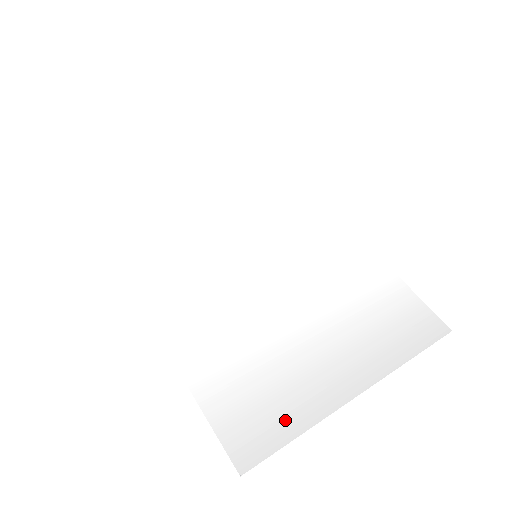
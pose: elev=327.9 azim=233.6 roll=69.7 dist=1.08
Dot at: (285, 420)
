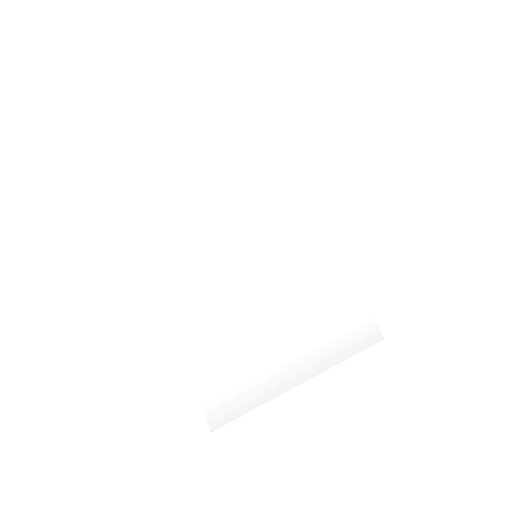
Dot at: (247, 398)
